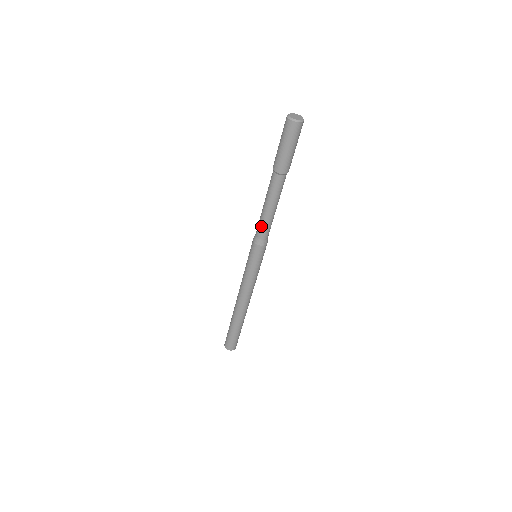
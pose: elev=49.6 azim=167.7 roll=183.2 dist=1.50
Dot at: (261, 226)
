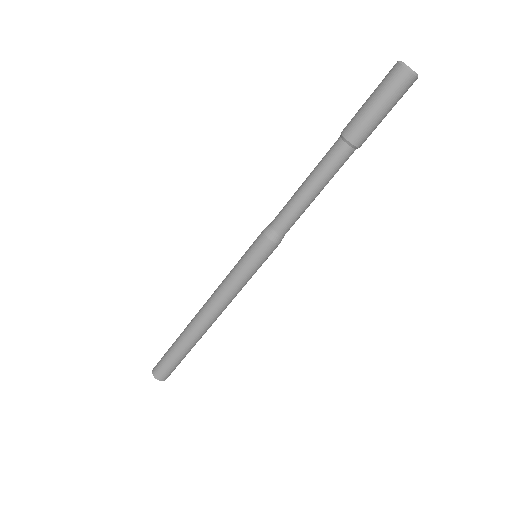
Dot at: (283, 208)
